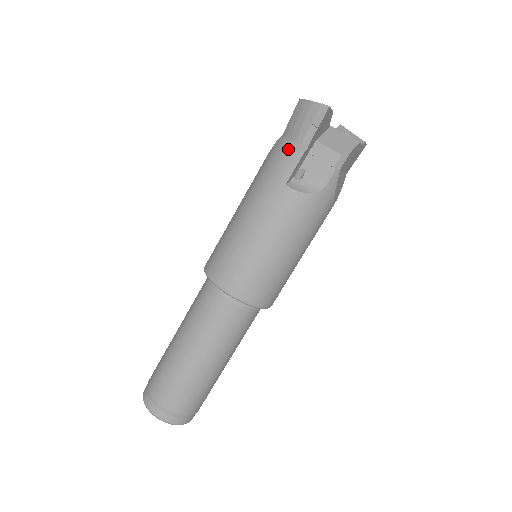
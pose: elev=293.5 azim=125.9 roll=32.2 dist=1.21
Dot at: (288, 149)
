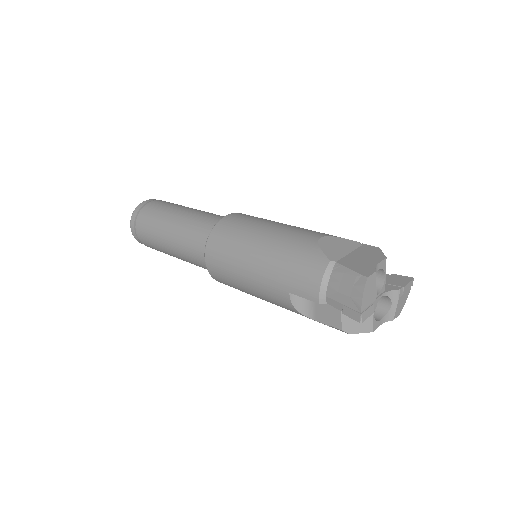
Dot at: (316, 285)
